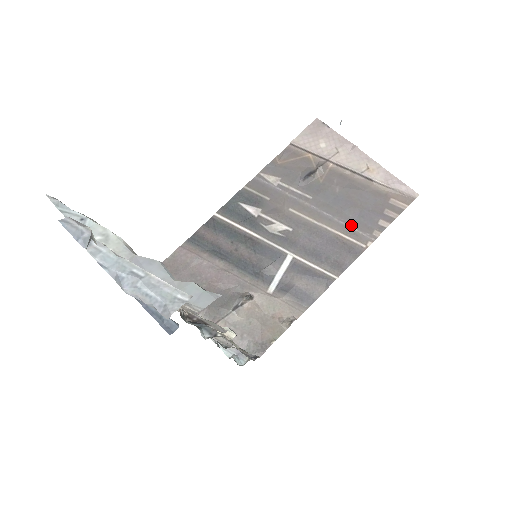
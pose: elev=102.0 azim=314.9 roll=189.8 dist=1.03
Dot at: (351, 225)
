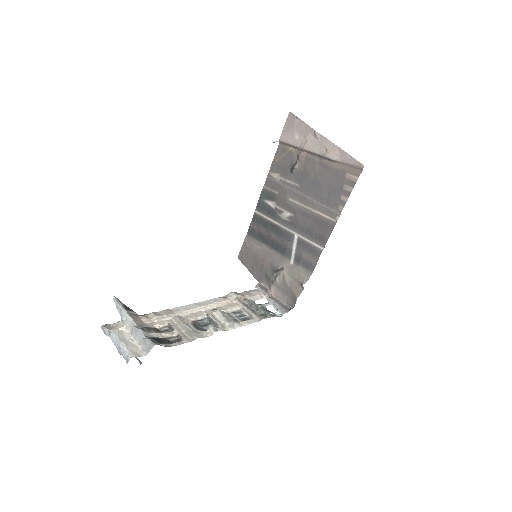
Dot at: (325, 204)
